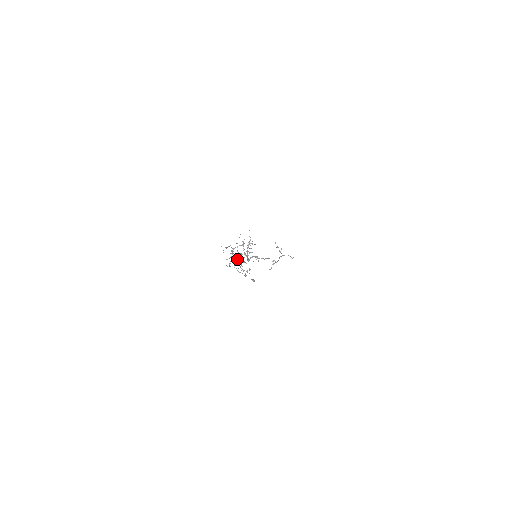
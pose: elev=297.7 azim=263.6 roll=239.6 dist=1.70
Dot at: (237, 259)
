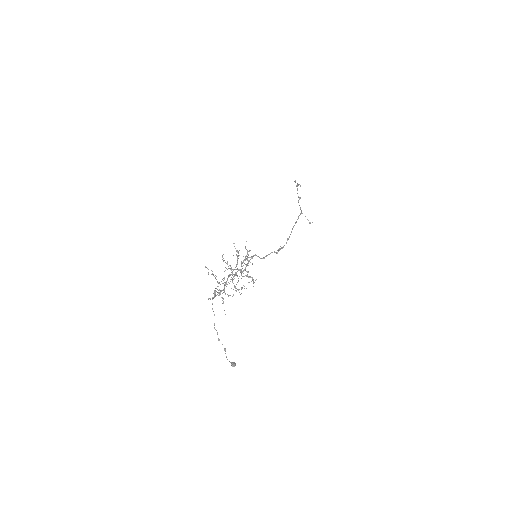
Dot at: (229, 268)
